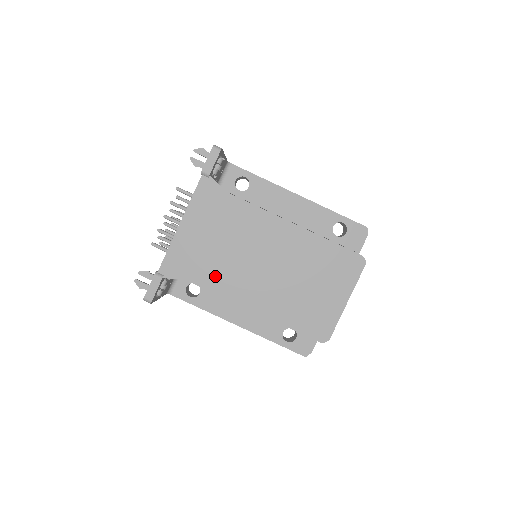
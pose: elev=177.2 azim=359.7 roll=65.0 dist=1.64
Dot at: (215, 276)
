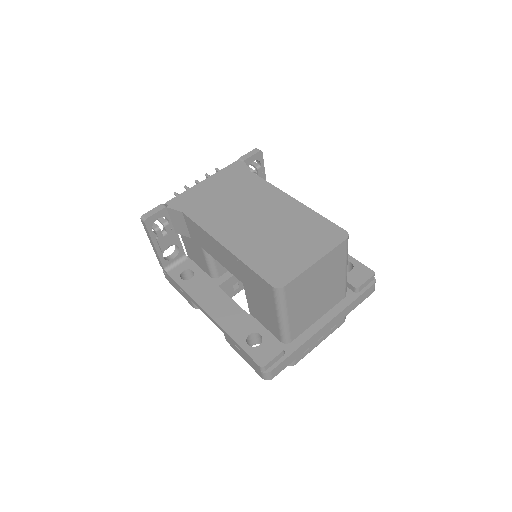
Dot at: (207, 215)
